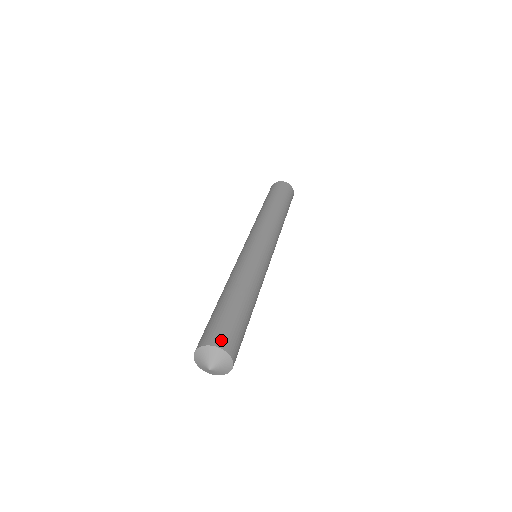
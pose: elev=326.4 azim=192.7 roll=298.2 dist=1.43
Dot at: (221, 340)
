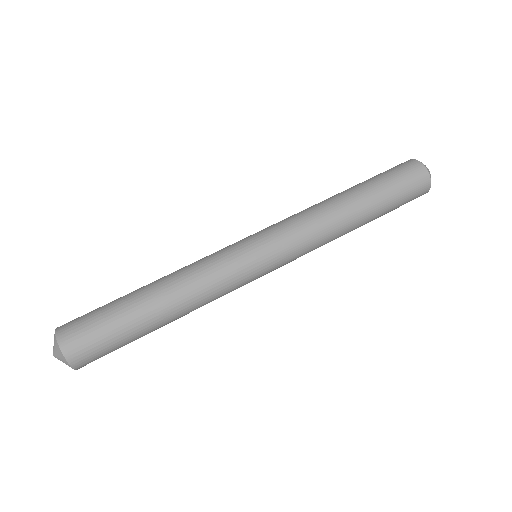
Dot at: (71, 342)
